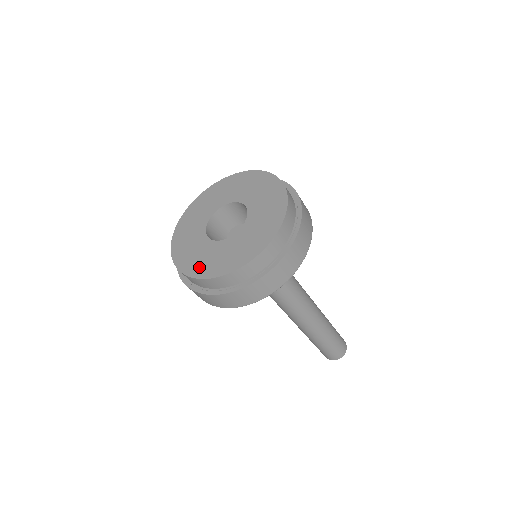
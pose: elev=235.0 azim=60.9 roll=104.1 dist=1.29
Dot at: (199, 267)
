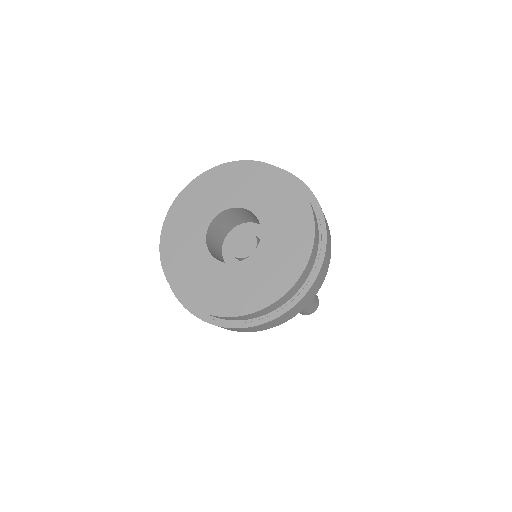
Dot at: (191, 288)
